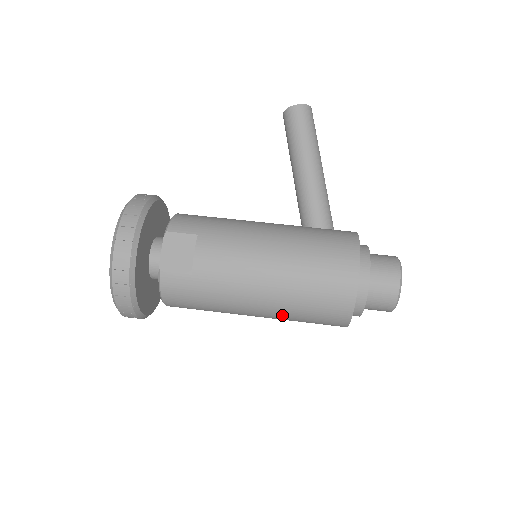
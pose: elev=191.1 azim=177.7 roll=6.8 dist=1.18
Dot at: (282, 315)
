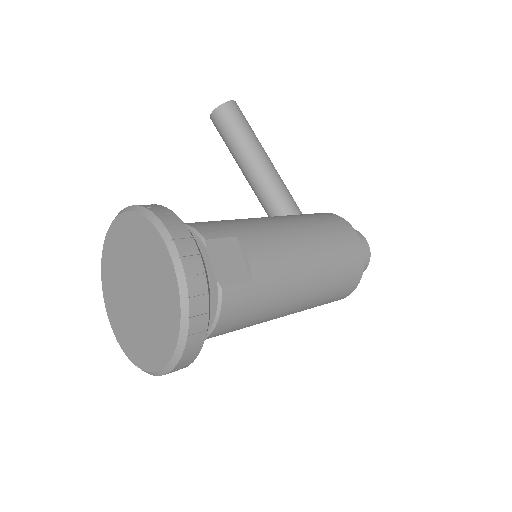
Dot at: (313, 302)
